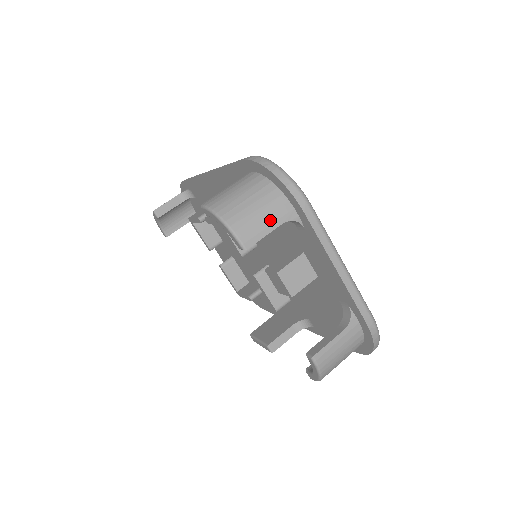
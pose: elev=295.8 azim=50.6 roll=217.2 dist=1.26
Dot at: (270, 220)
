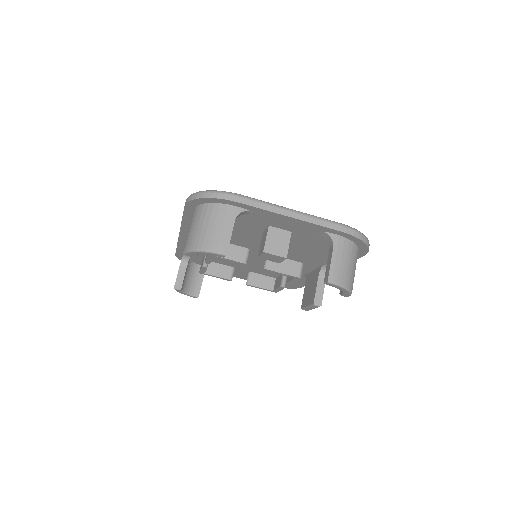
Dot at: (226, 225)
